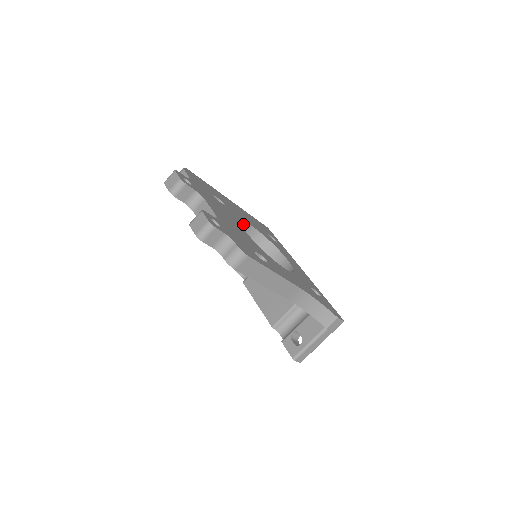
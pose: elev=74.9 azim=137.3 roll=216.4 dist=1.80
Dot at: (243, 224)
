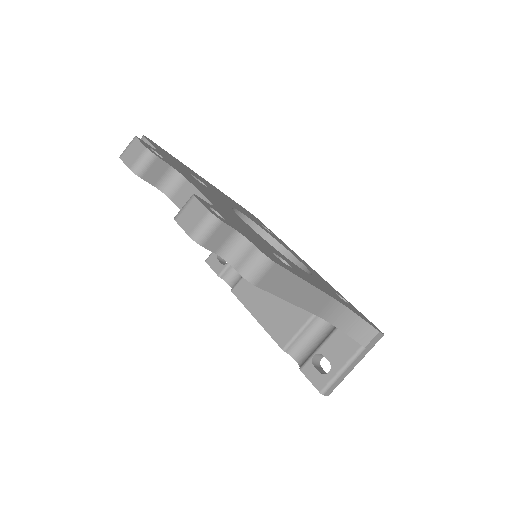
Dot at: occluded
